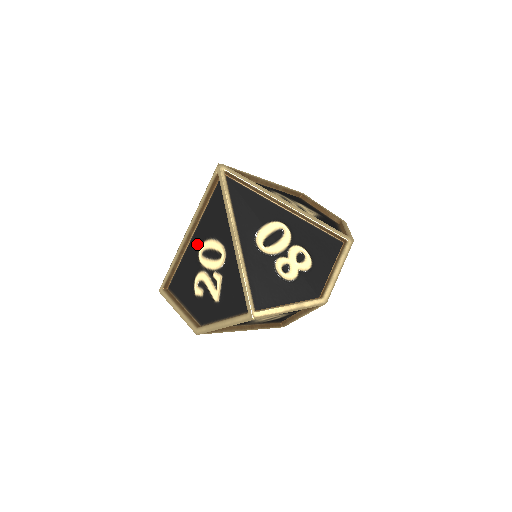
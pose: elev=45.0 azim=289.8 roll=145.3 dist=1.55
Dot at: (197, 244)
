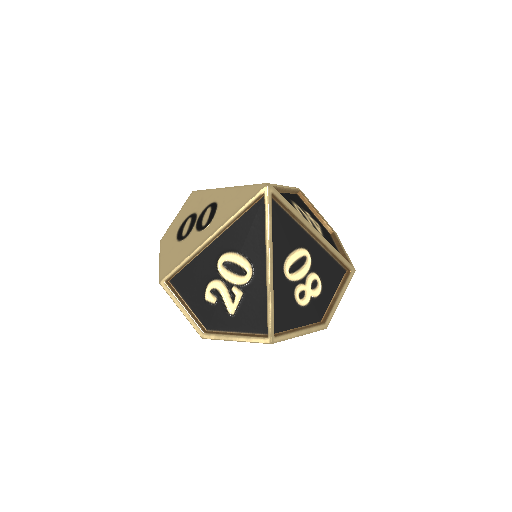
Dot at: (218, 251)
